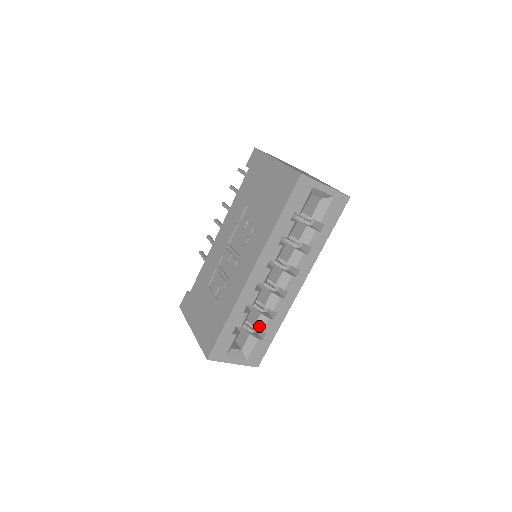
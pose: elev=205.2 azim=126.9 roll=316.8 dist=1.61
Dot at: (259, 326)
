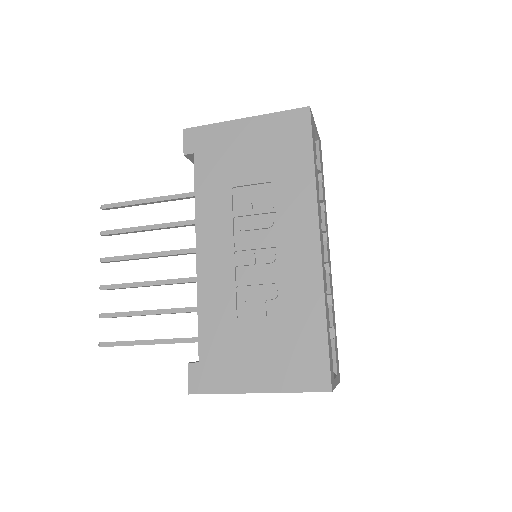
Dot at: occluded
